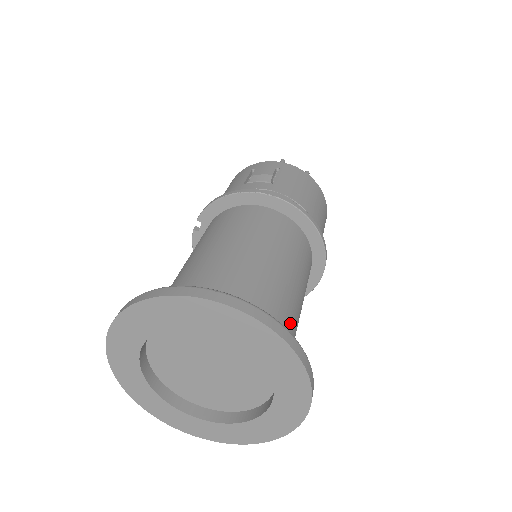
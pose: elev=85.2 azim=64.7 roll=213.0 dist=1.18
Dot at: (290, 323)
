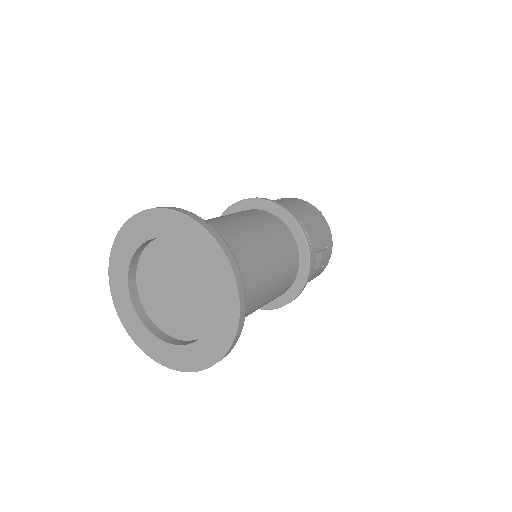
Dot at: (242, 257)
